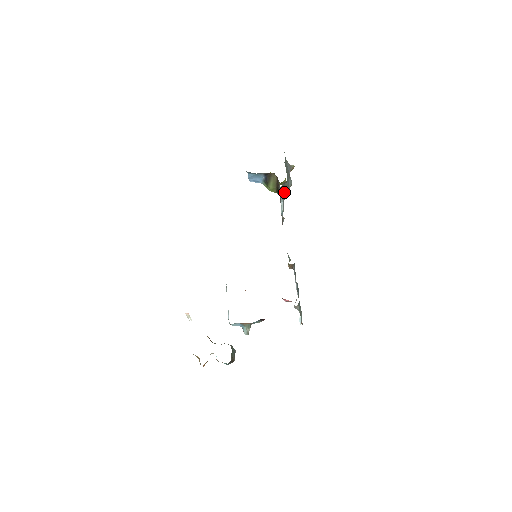
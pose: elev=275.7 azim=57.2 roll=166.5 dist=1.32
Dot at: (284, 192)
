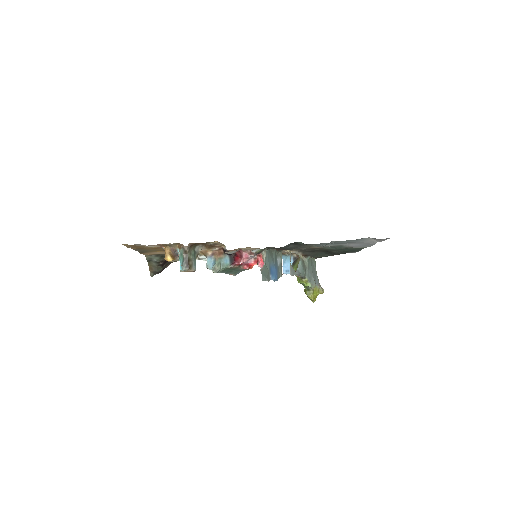
Dot at: (302, 265)
